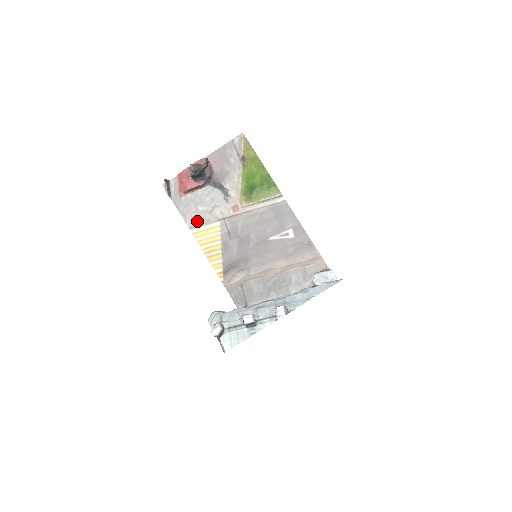
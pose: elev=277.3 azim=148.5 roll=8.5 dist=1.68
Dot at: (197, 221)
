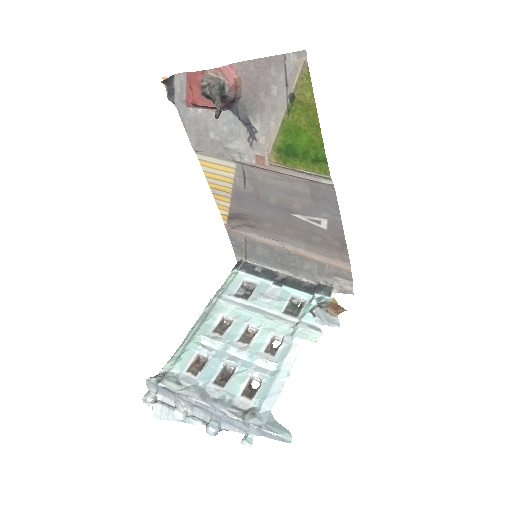
Dot at: (206, 148)
